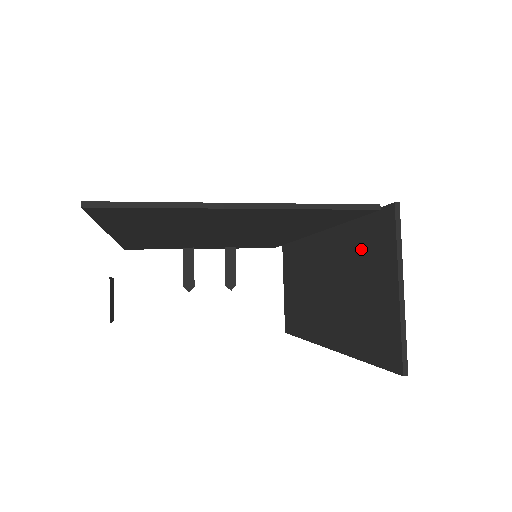
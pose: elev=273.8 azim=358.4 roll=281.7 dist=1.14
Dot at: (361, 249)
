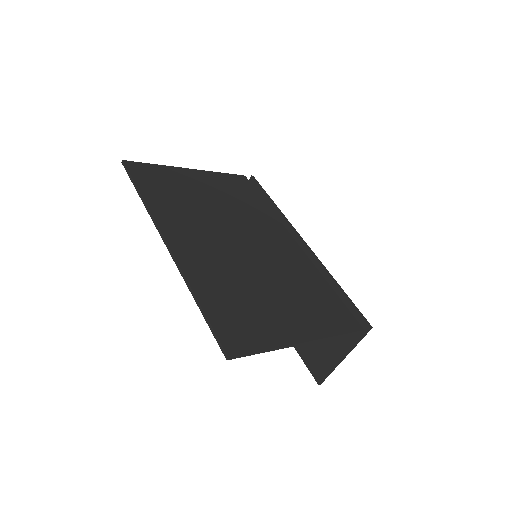
Dot at: occluded
